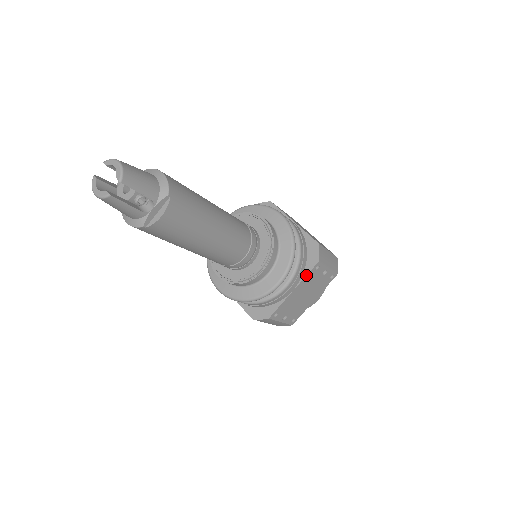
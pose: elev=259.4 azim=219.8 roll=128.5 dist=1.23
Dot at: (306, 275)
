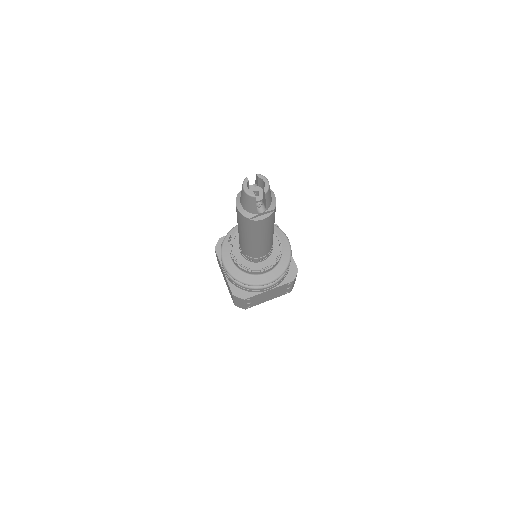
Dot at: (282, 285)
